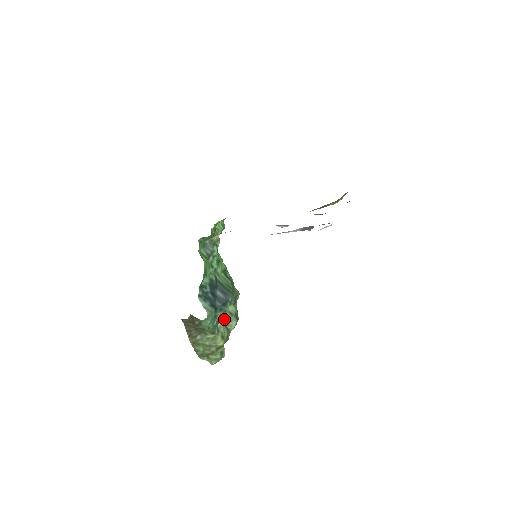
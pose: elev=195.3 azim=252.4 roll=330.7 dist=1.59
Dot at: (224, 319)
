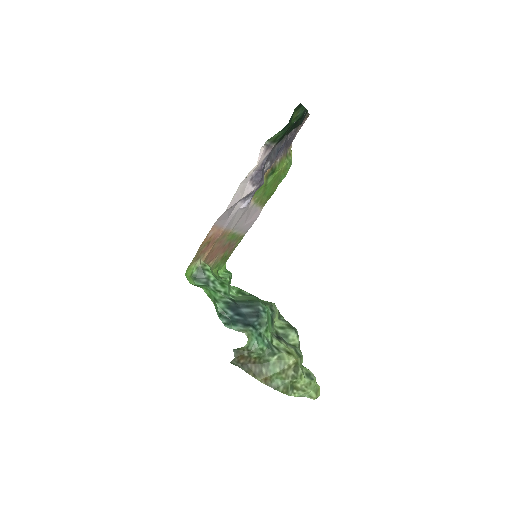
Dot at: (278, 337)
